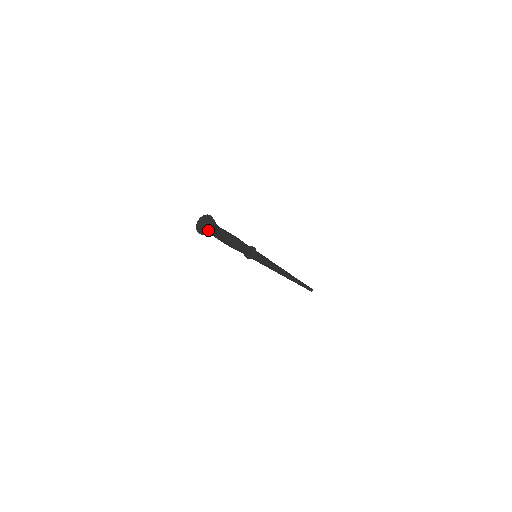
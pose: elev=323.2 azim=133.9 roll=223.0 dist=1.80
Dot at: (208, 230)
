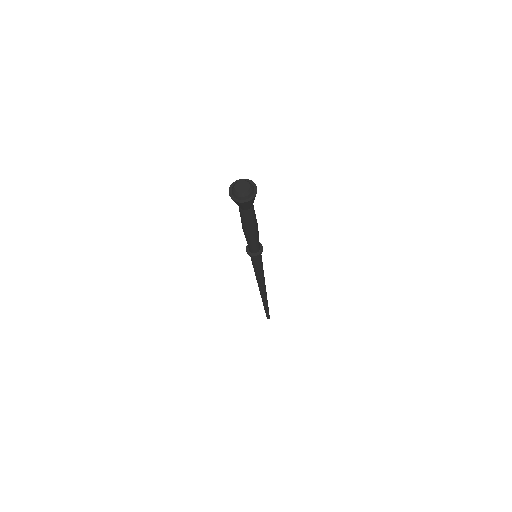
Dot at: (252, 195)
